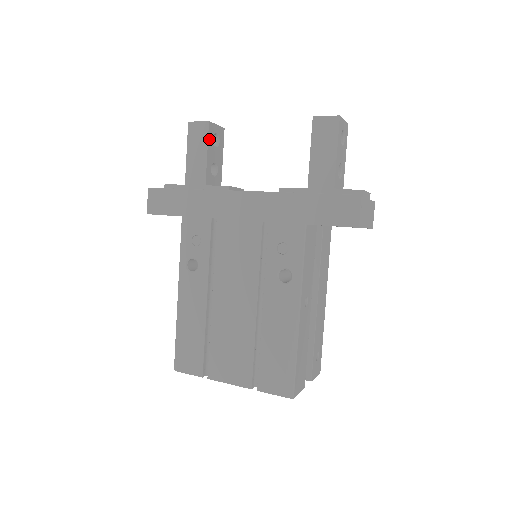
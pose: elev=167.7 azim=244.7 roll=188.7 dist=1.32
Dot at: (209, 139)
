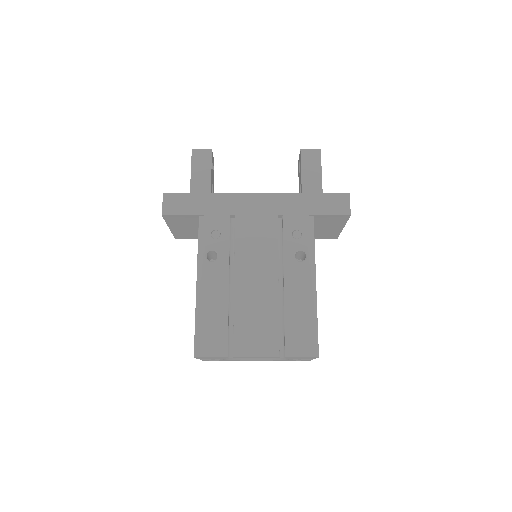
Dot at: occluded
